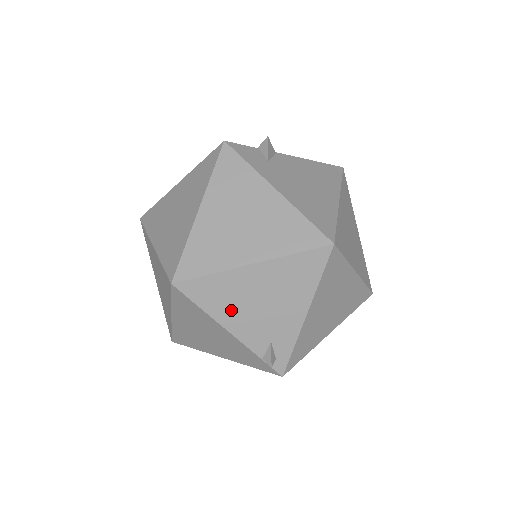
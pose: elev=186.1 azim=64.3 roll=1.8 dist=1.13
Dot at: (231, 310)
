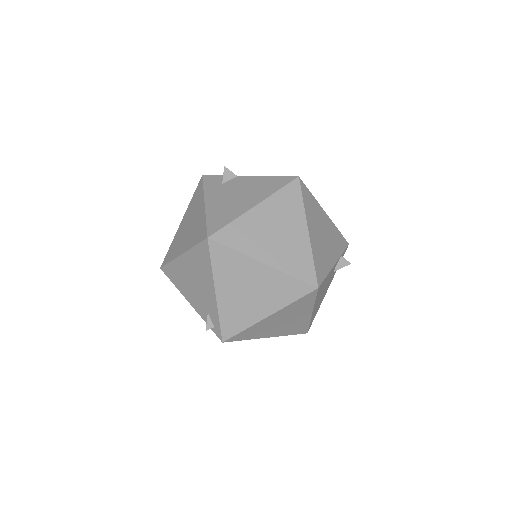
Dot at: (185, 287)
